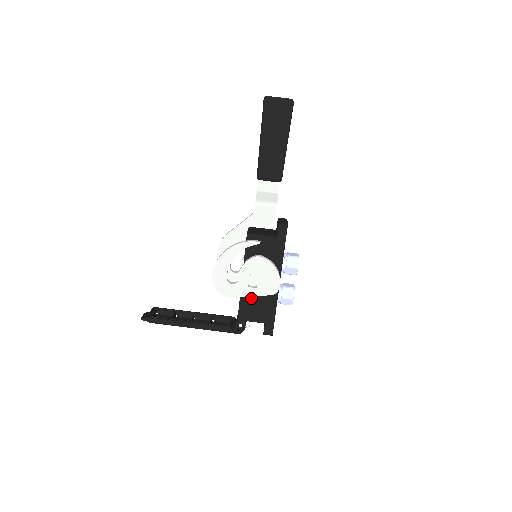
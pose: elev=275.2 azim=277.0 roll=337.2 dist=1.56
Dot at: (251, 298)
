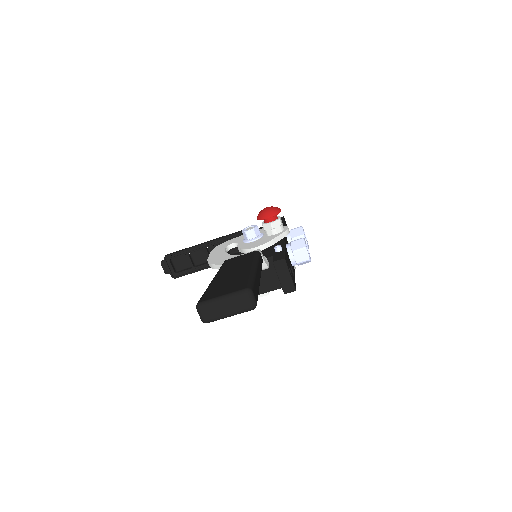
Dot at: occluded
